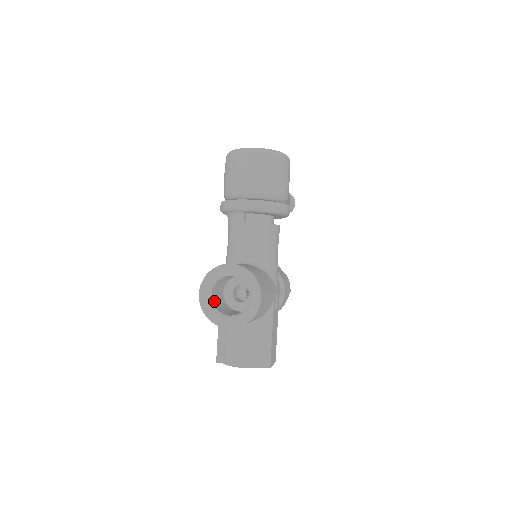
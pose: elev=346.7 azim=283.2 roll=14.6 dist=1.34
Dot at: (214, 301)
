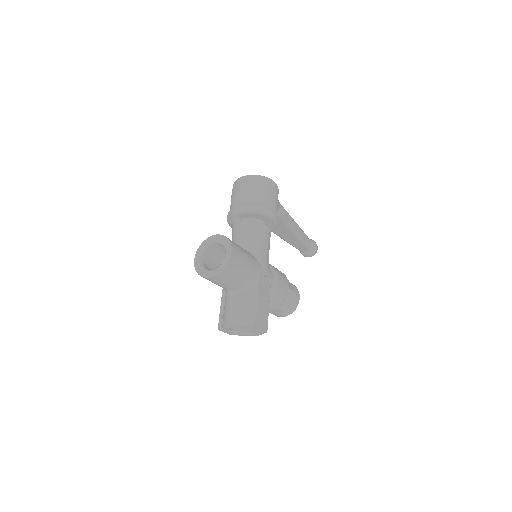
Dot at: (205, 265)
